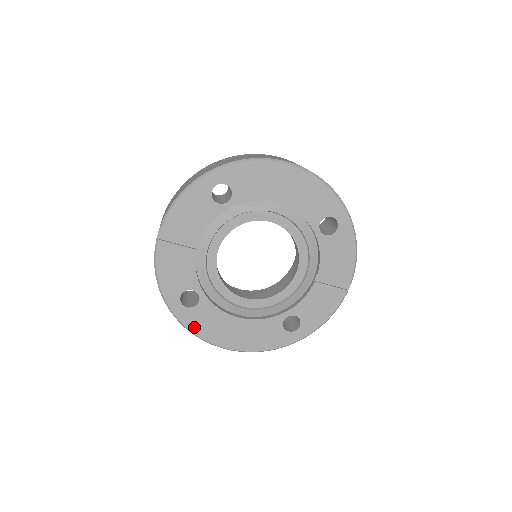
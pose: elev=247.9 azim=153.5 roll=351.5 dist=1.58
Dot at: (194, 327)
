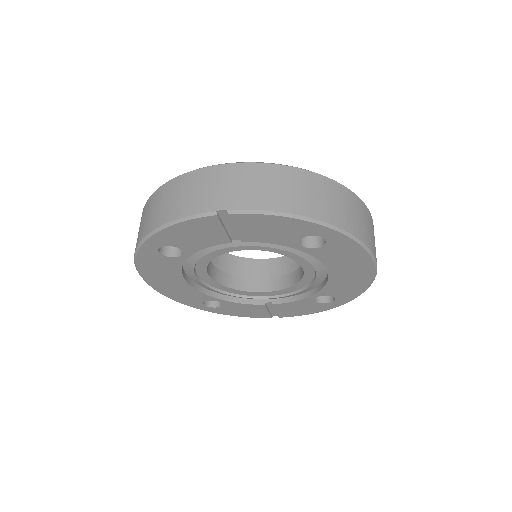
Dot at: (143, 261)
